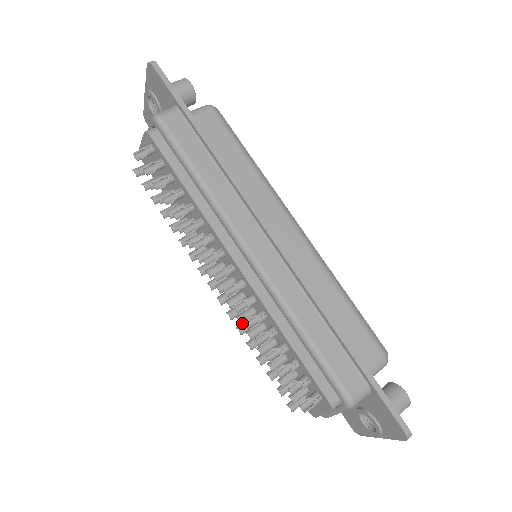
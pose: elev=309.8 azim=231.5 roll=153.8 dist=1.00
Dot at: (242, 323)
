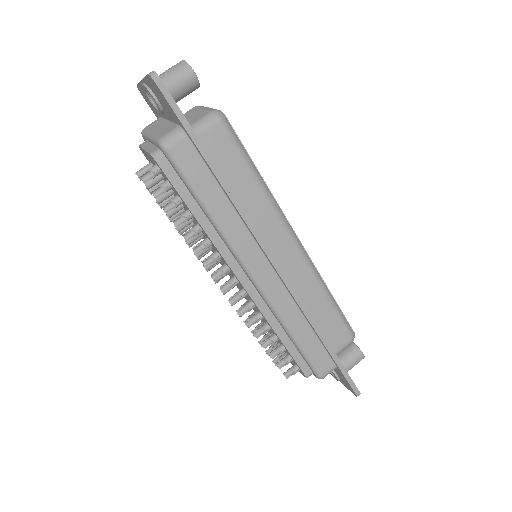
Dot at: occluded
